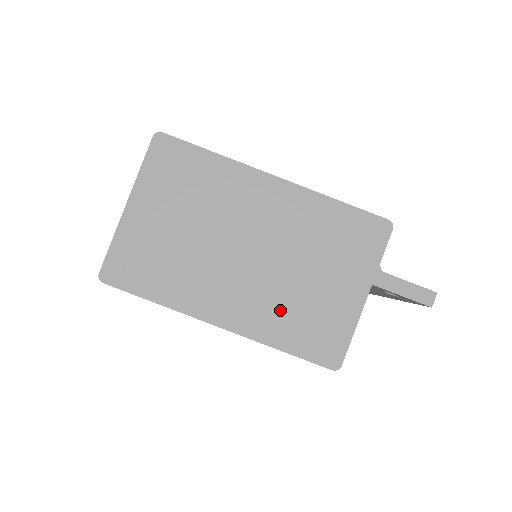
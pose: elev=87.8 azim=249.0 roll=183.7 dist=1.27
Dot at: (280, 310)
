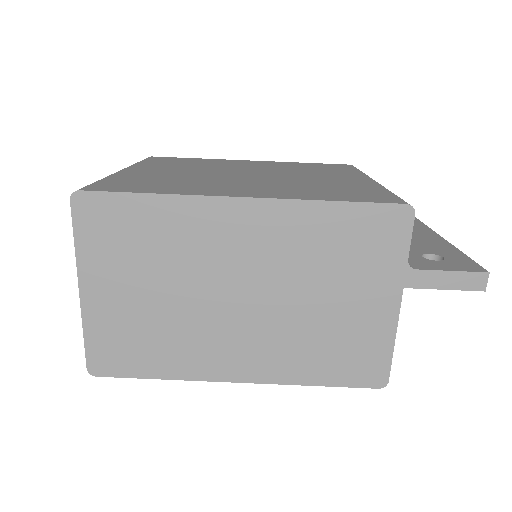
Dot at: (300, 347)
